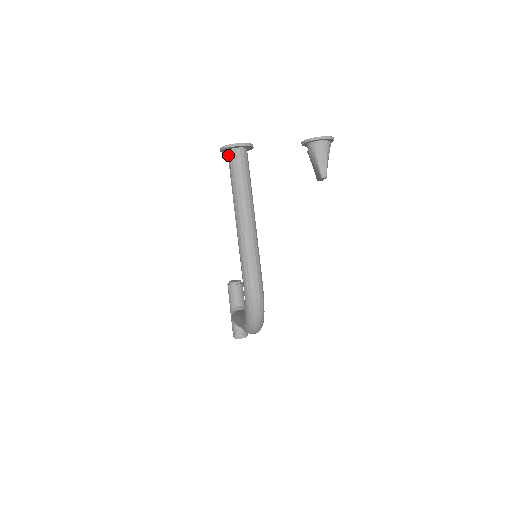
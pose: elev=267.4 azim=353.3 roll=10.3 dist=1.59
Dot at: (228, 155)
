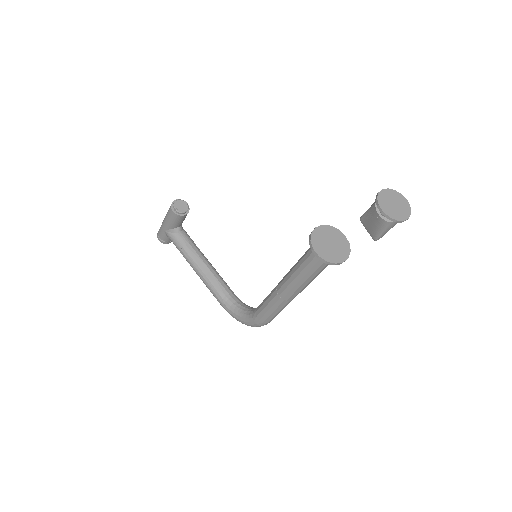
Dot at: occluded
